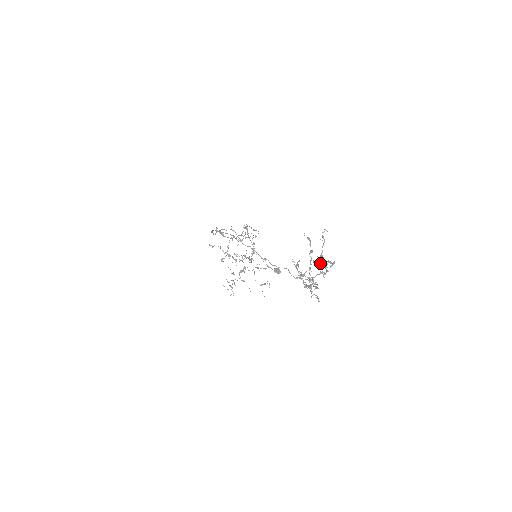
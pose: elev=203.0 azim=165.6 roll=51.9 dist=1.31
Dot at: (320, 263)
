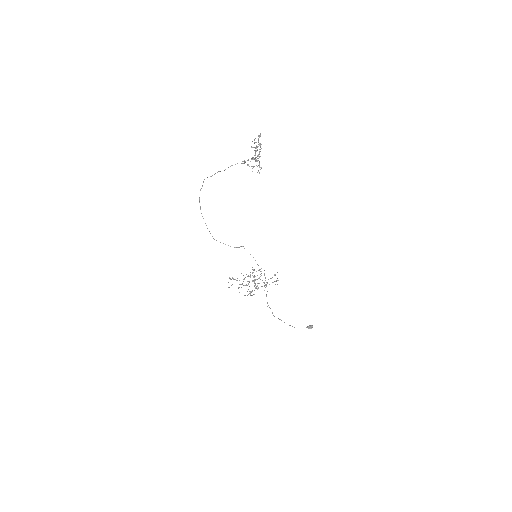
Dot at: (256, 146)
